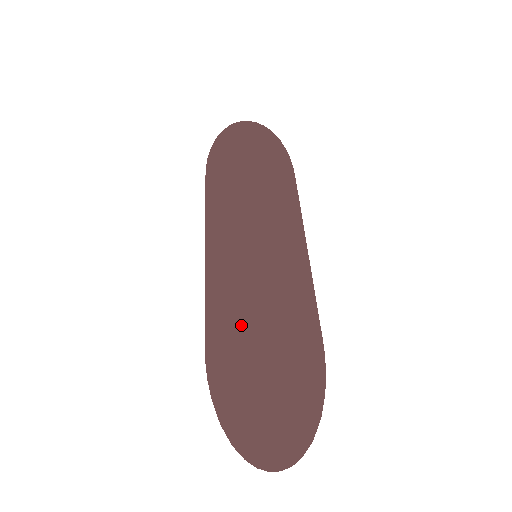
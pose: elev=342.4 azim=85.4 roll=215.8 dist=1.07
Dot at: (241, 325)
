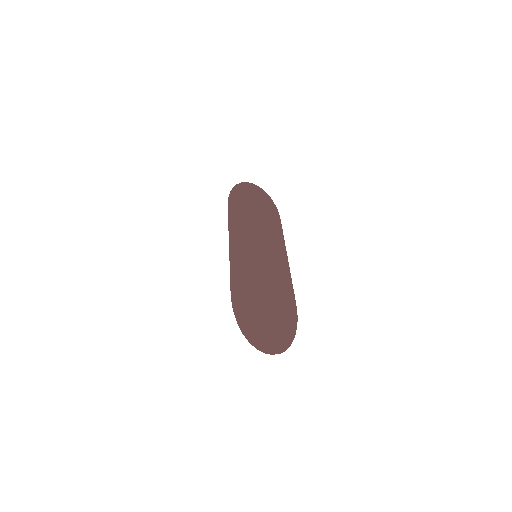
Dot at: (251, 284)
